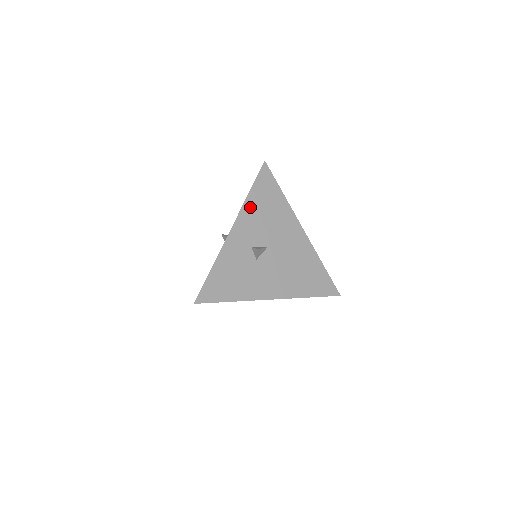
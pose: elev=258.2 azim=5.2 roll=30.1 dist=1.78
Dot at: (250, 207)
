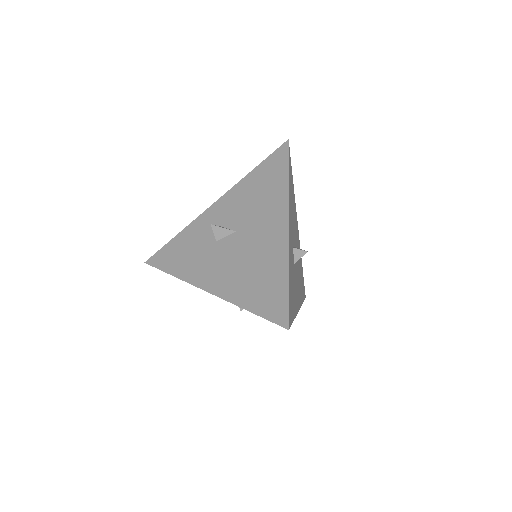
Dot at: (290, 197)
